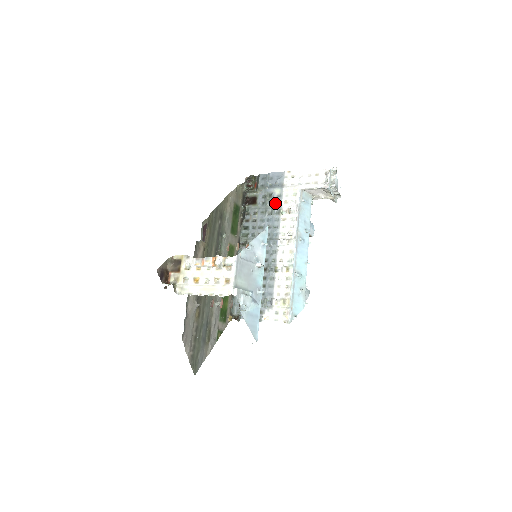
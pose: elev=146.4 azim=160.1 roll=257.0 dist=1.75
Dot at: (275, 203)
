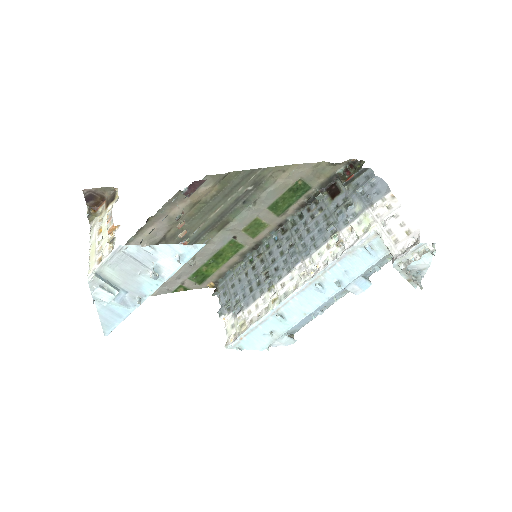
Dot at: (343, 219)
